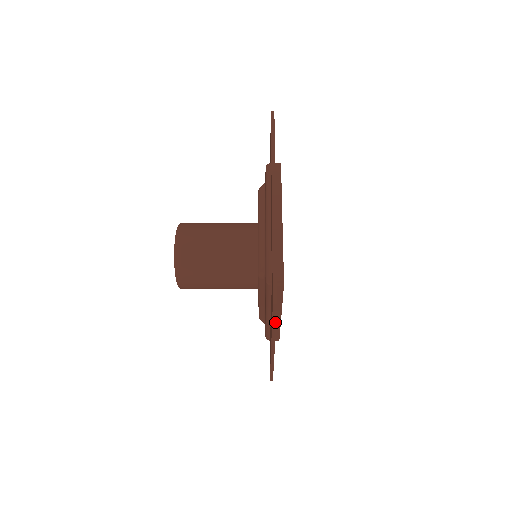
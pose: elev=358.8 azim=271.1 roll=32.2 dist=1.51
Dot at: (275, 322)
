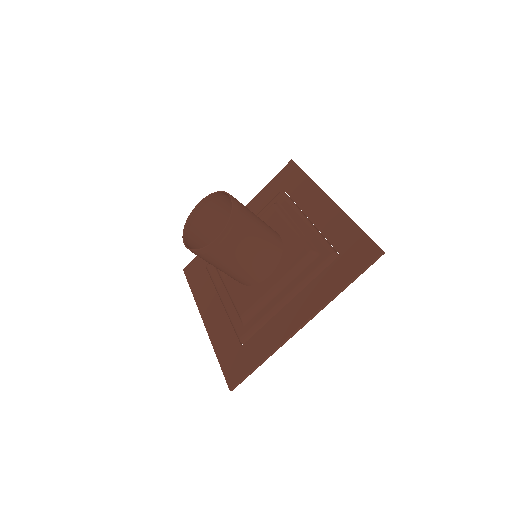
Dot at: occluded
